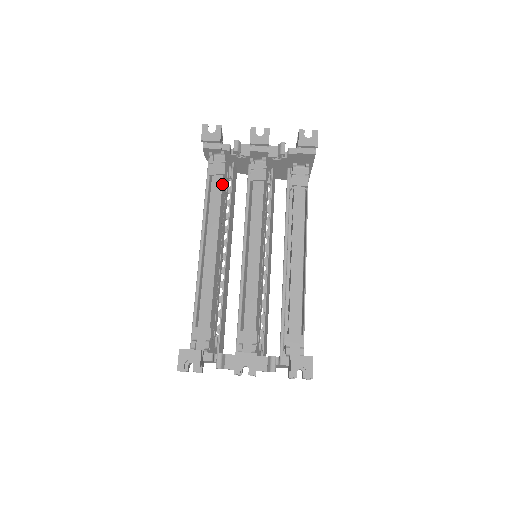
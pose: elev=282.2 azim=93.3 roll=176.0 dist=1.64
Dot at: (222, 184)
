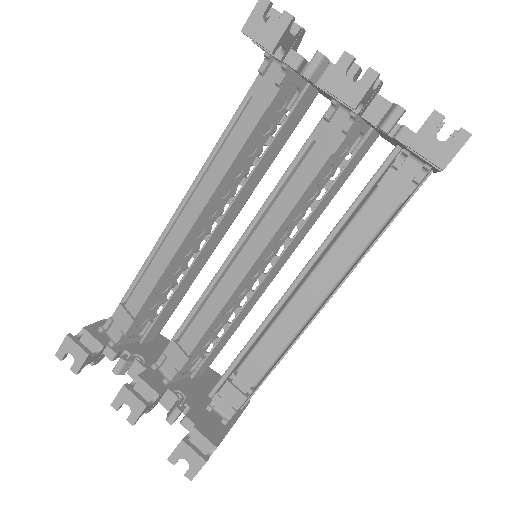
Dot at: (257, 122)
